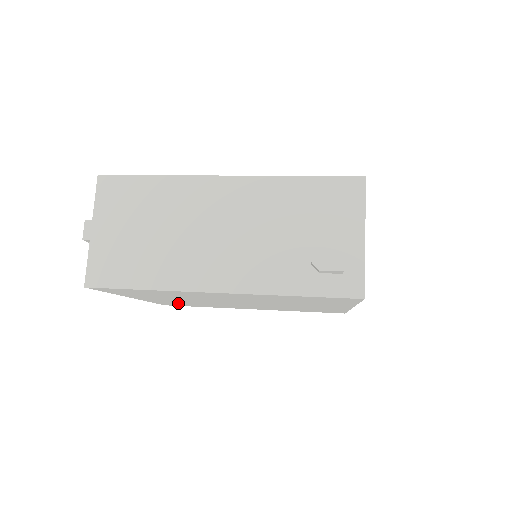
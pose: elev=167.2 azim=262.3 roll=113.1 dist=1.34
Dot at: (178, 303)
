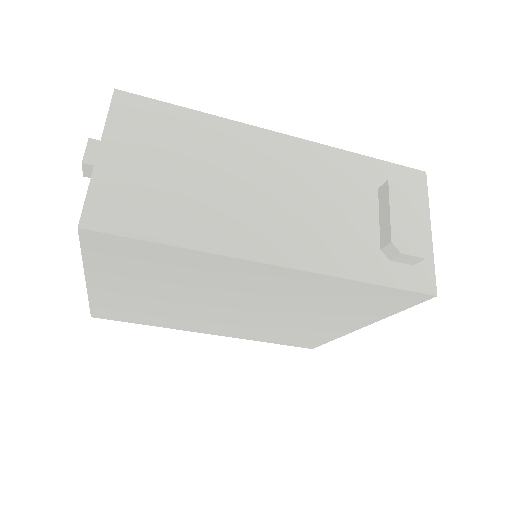
Dot at: (129, 309)
